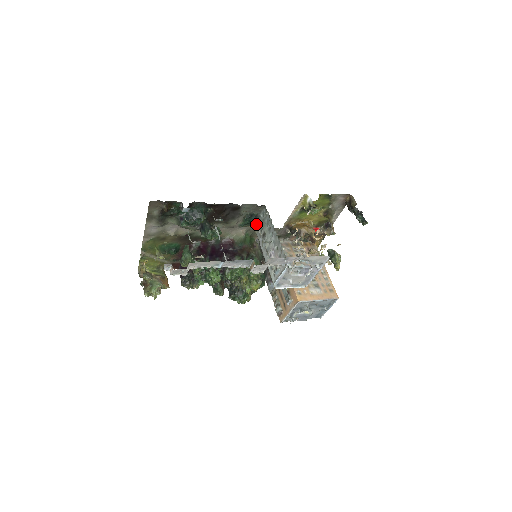
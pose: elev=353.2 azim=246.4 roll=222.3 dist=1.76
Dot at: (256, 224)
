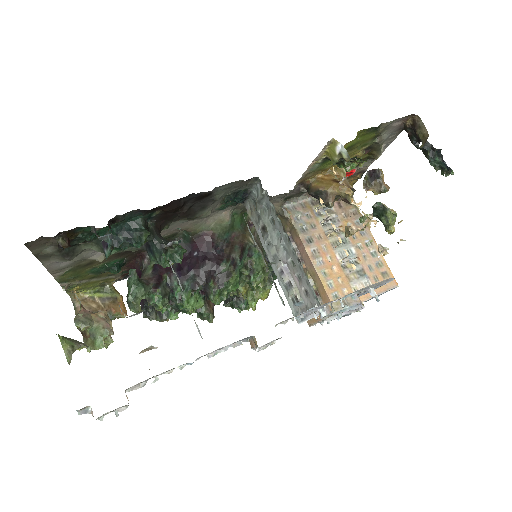
Dot at: occluded
